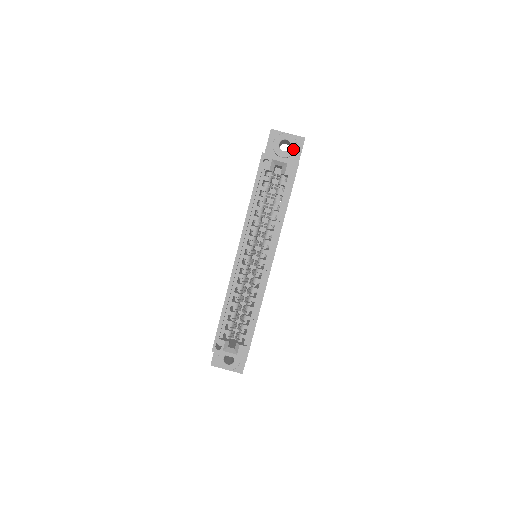
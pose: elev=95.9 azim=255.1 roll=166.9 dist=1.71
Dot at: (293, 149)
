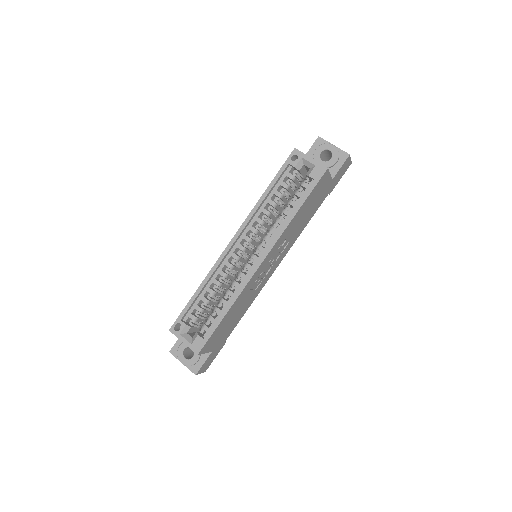
Dot at: (333, 161)
